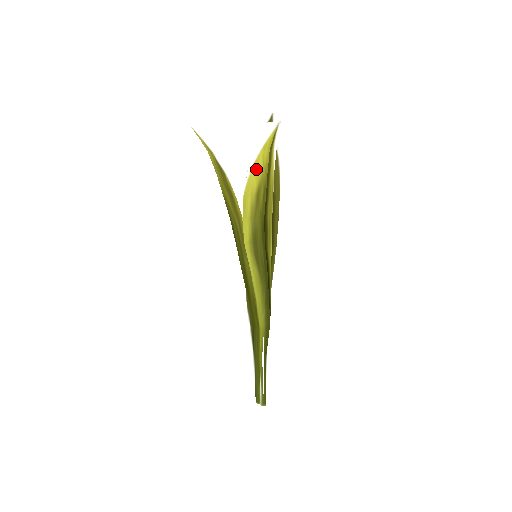
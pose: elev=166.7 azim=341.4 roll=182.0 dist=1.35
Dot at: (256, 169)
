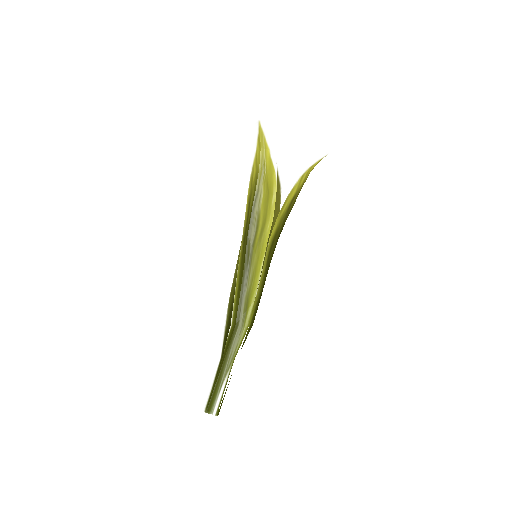
Dot at: (301, 180)
